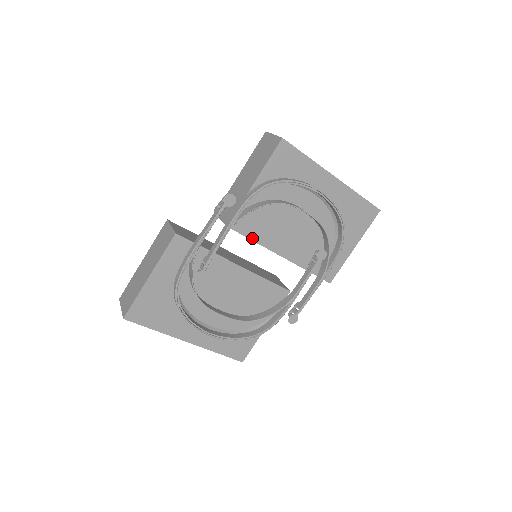
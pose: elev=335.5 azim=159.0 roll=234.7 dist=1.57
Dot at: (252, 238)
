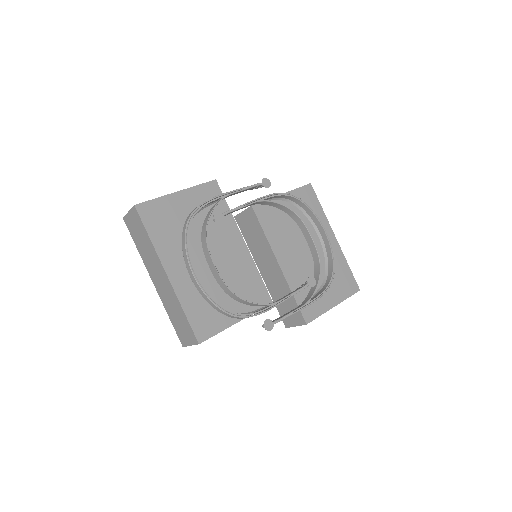
Dot at: (264, 230)
